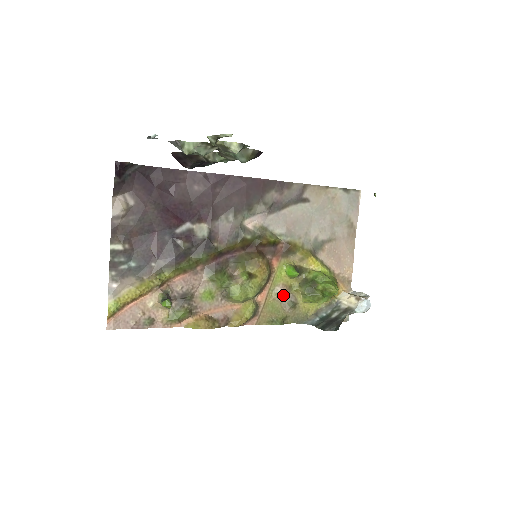
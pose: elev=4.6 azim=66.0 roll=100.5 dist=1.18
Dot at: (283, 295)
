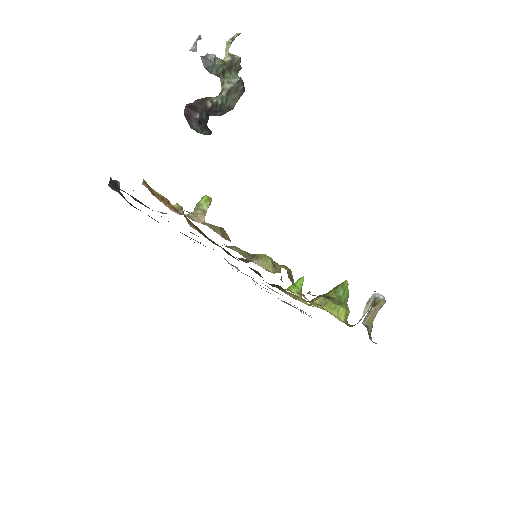
Dot at: occluded
